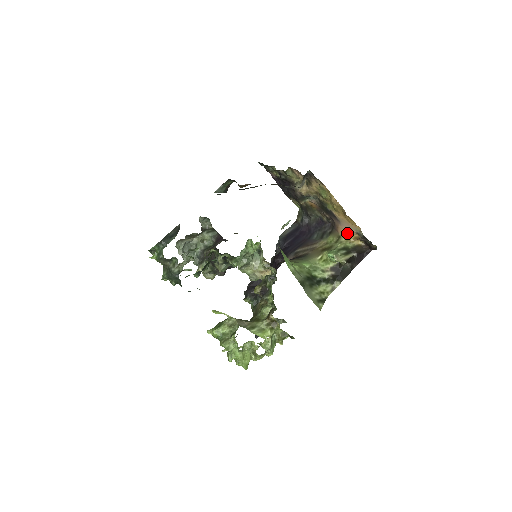
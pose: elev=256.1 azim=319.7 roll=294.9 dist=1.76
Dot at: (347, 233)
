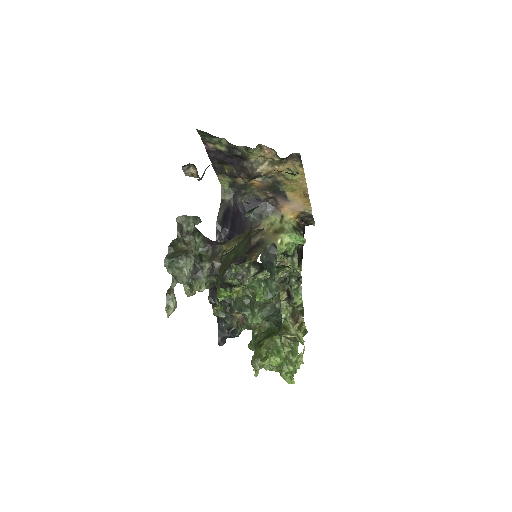
Dot at: (292, 212)
